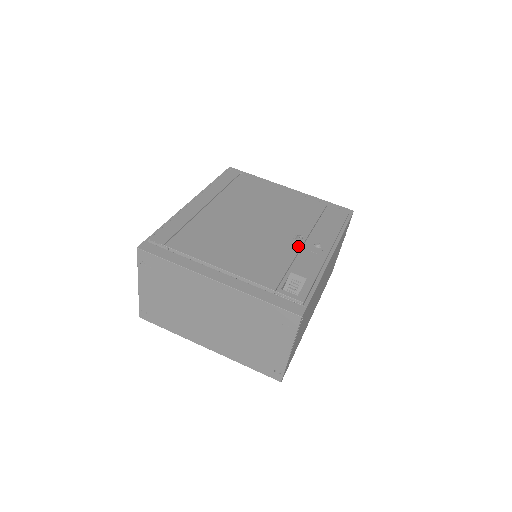
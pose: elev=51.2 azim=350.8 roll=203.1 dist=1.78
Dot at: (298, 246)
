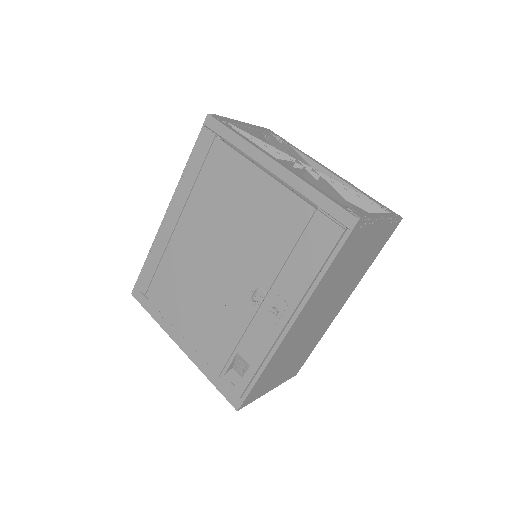
Dot at: (253, 309)
